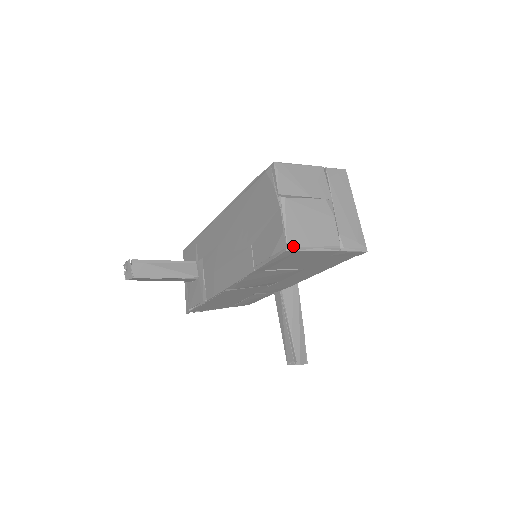
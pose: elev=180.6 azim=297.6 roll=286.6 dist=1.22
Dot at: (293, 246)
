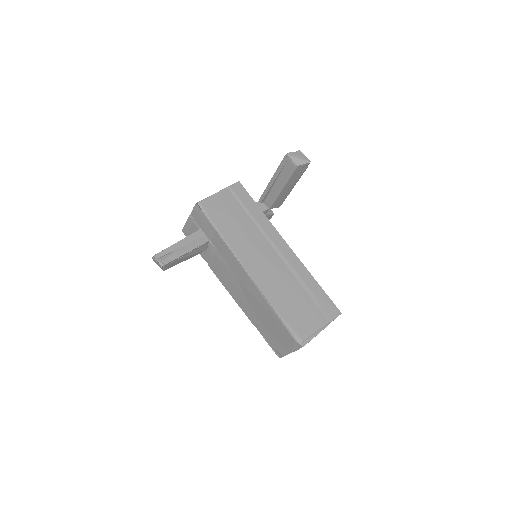
Dot at: occluded
